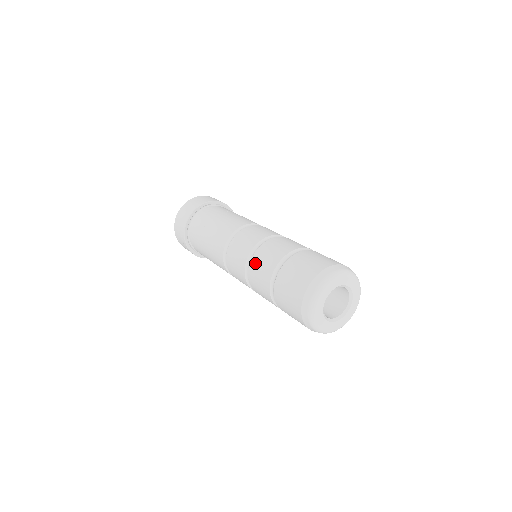
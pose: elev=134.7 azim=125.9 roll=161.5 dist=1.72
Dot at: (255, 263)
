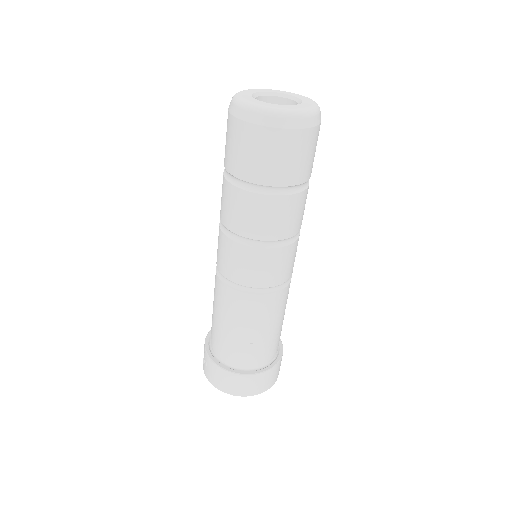
Dot at: occluded
